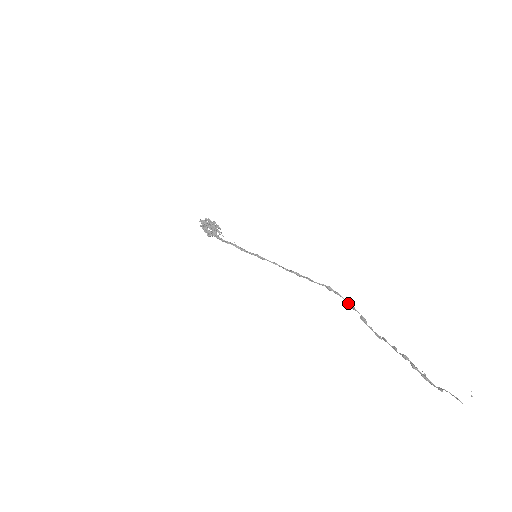
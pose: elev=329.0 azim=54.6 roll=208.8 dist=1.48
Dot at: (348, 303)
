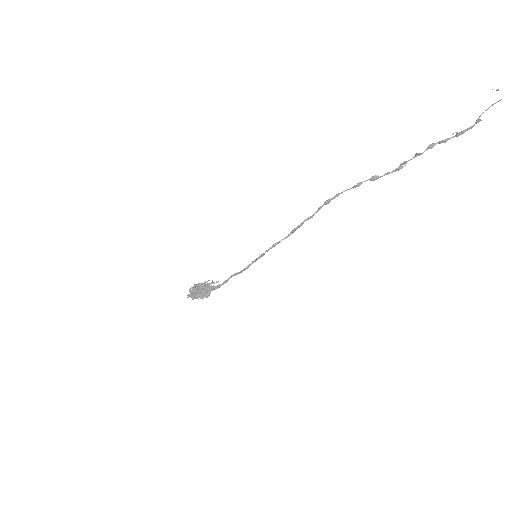
Dot at: (351, 188)
